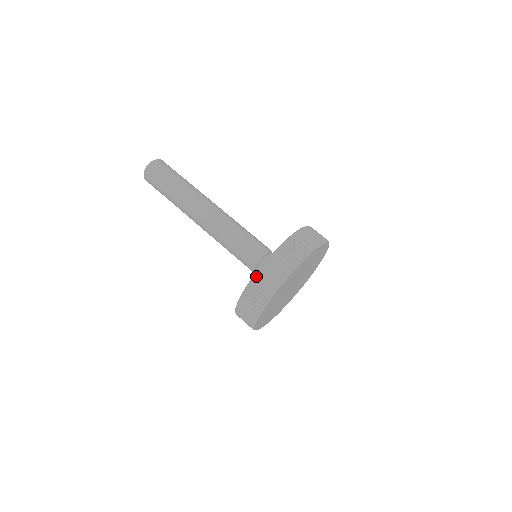
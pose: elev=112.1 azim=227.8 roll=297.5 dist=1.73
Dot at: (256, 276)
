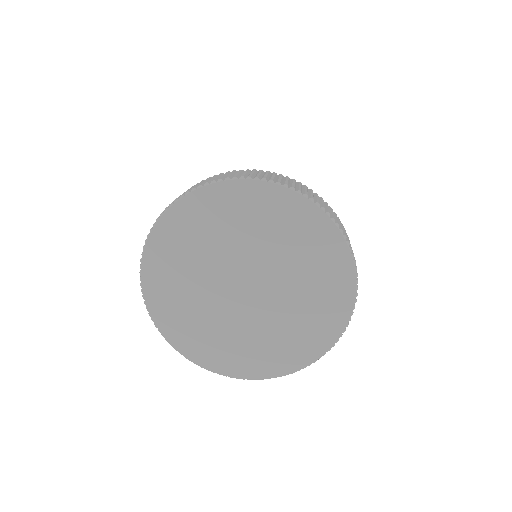
Dot at: (264, 172)
